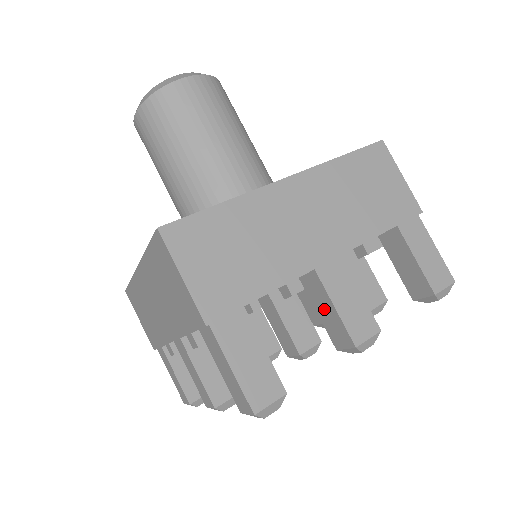
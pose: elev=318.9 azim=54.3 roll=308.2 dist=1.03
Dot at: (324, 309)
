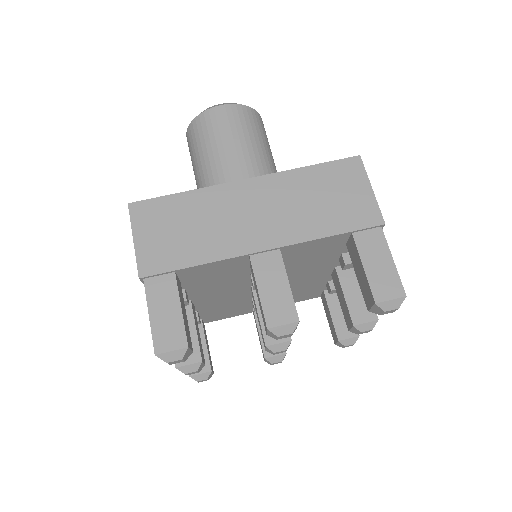
Dot at: (257, 294)
